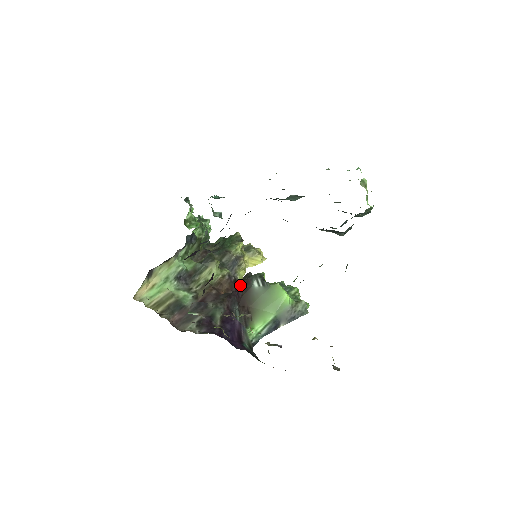
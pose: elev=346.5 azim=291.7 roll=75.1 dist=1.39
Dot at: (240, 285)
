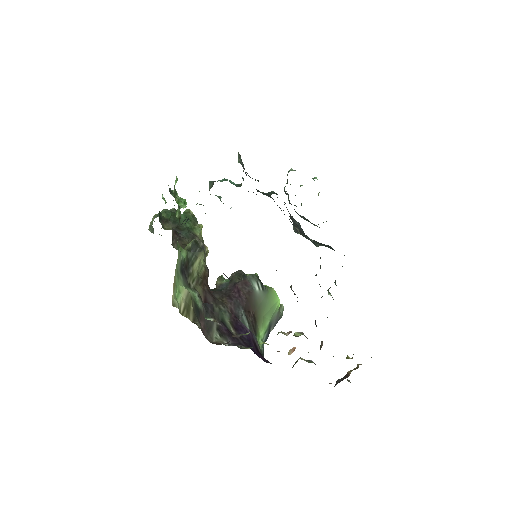
Dot at: (239, 286)
